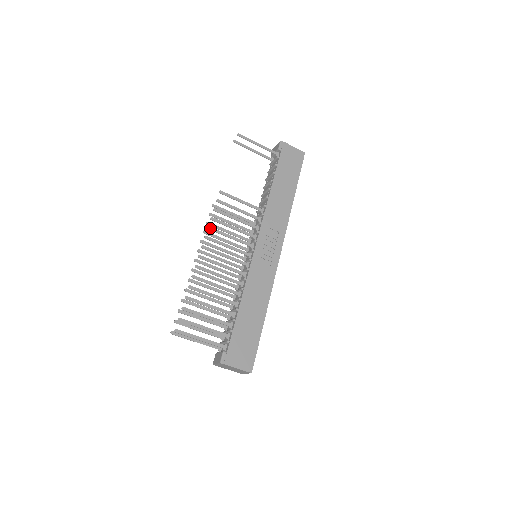
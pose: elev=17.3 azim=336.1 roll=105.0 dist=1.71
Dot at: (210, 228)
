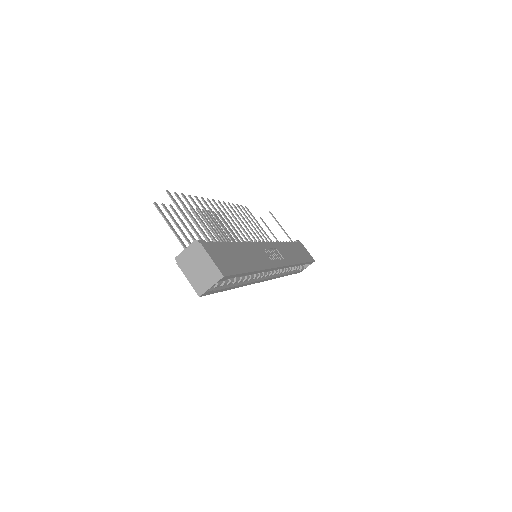
Dot at: occluded
